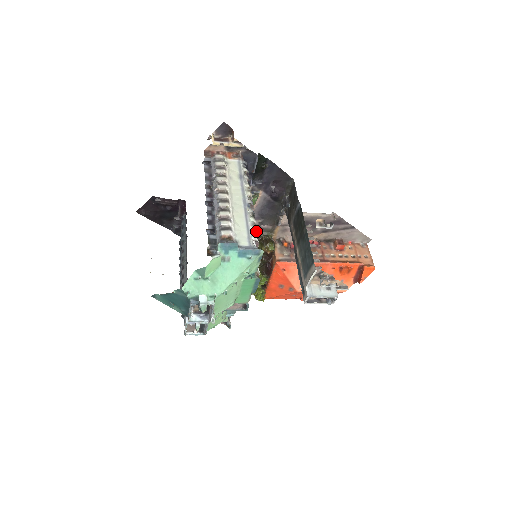
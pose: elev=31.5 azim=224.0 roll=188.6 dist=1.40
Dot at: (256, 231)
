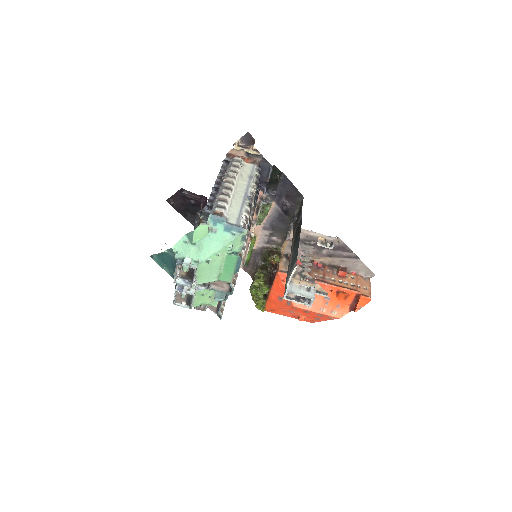
Dot at: (247, 216)
